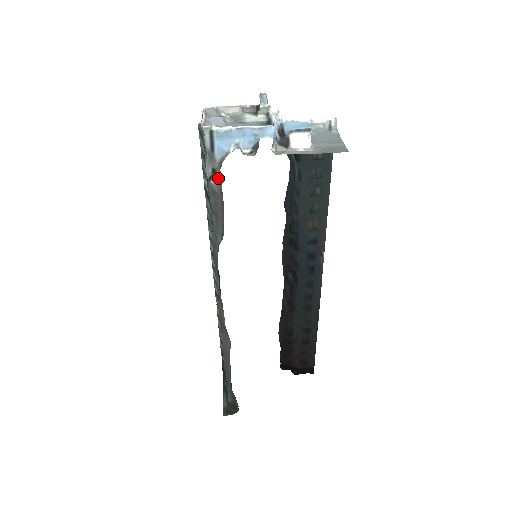
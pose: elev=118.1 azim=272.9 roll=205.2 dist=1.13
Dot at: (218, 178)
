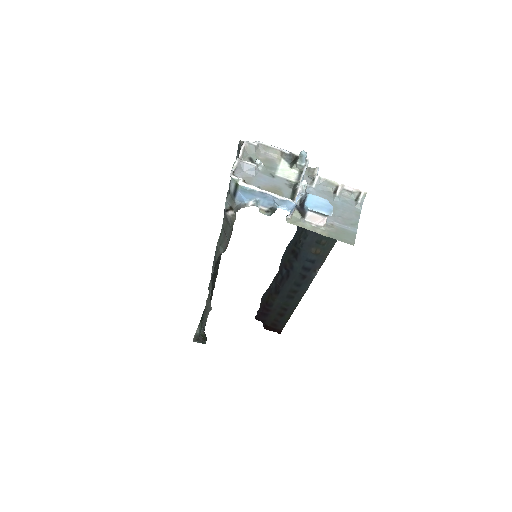
Dot at: (233, 215)
